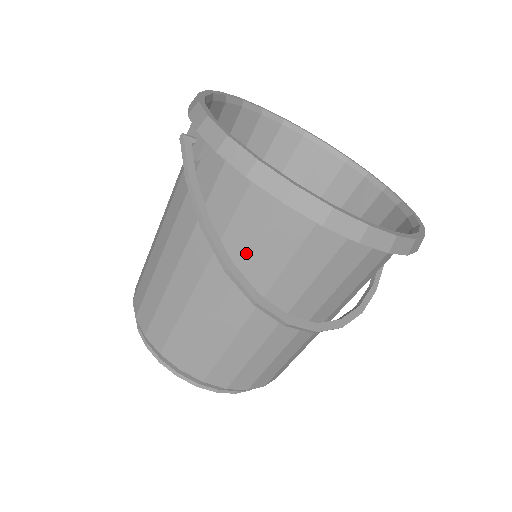
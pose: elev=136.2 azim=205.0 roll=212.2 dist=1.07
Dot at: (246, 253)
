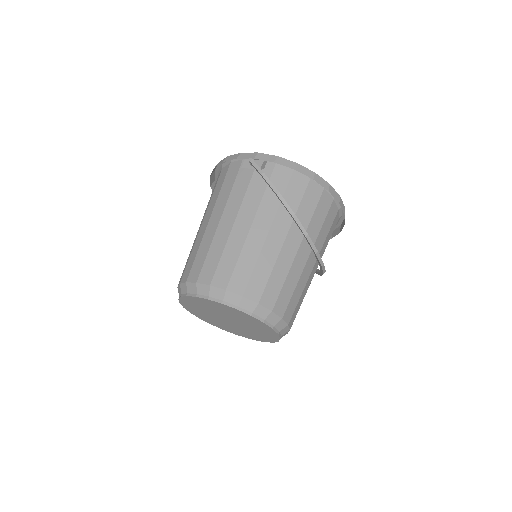
Dot at: occluded
